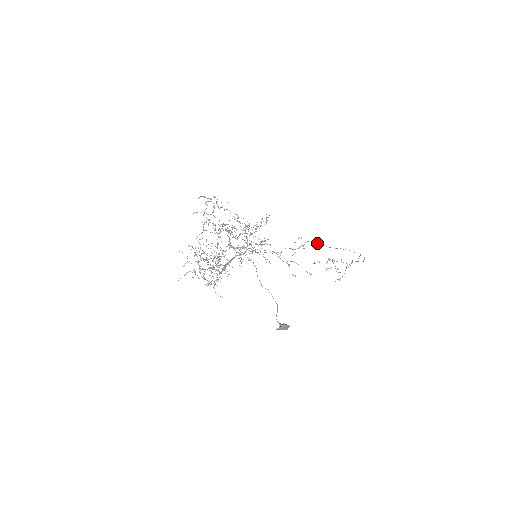
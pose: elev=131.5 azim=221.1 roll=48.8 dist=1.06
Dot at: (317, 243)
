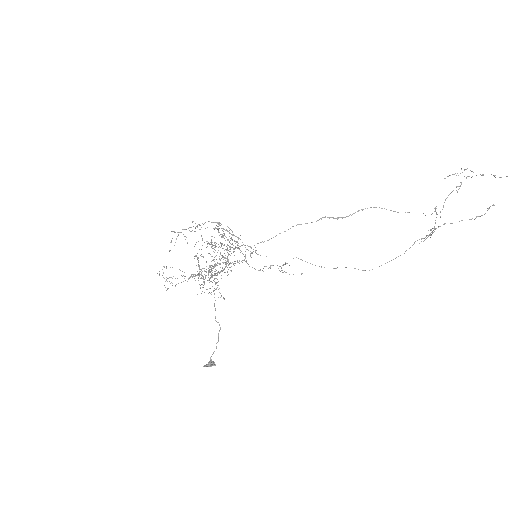
Dot at: (305, 261)
